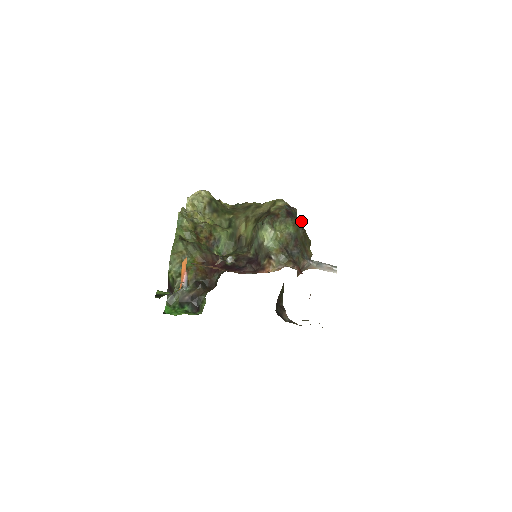
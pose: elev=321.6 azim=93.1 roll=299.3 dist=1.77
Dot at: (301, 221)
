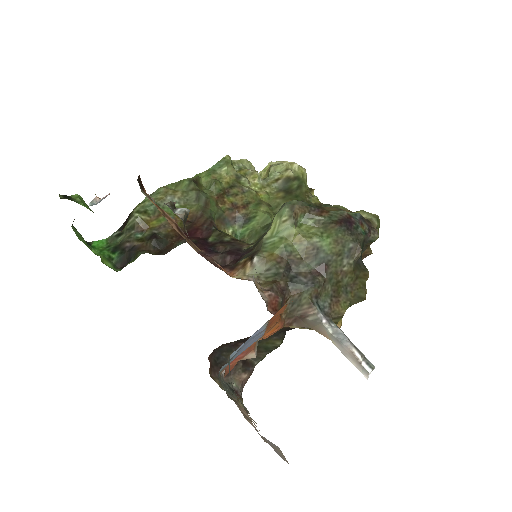
Dot at: (360, 247)
